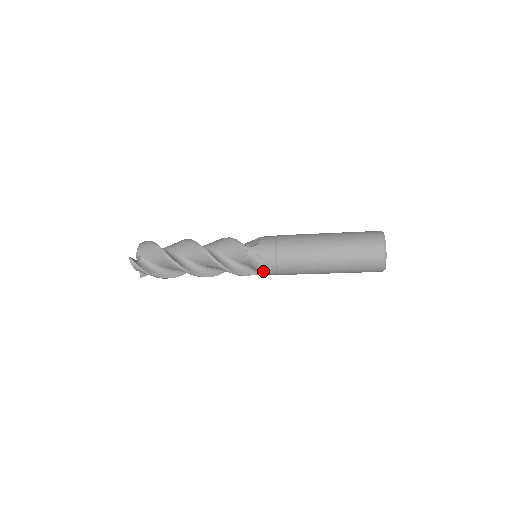
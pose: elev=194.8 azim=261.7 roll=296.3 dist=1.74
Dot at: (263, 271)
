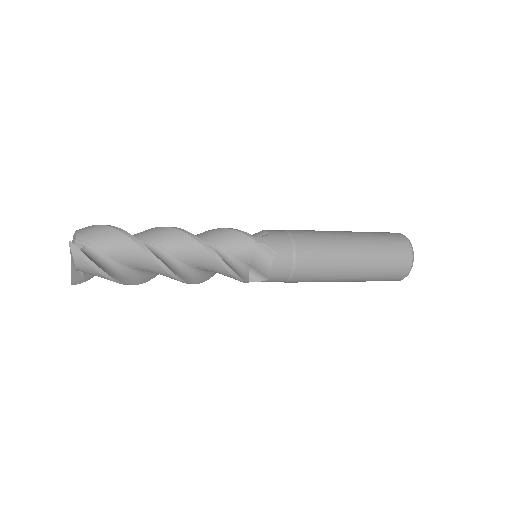
Dot at: (274, 272)
